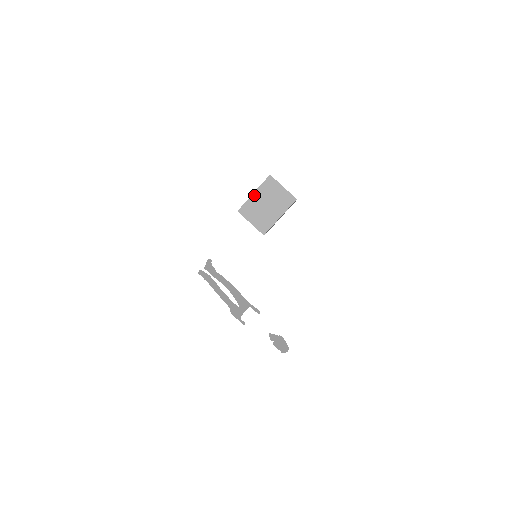
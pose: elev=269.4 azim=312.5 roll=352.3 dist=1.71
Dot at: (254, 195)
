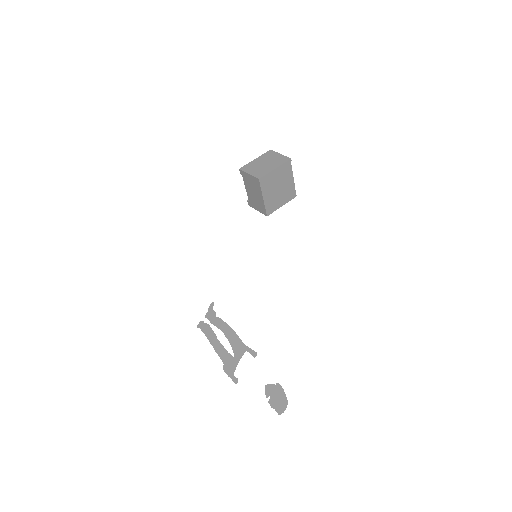
Dot at: (255, 160)
